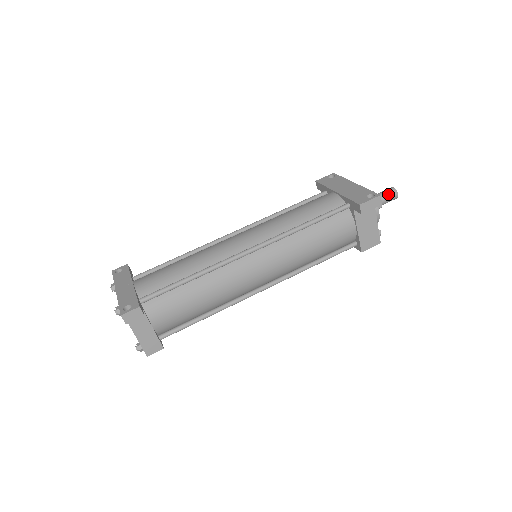
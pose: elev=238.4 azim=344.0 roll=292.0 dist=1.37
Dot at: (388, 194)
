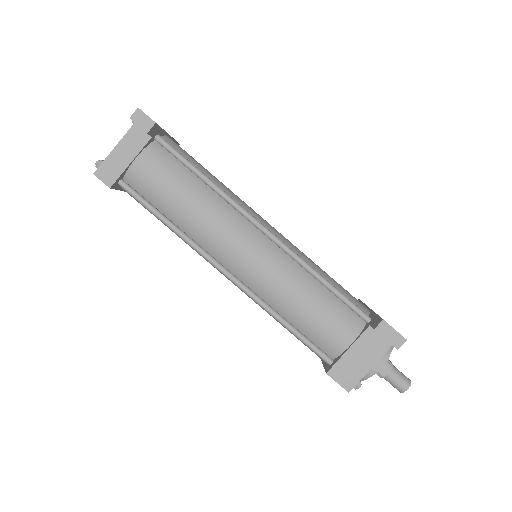
Dot at: (401, 376)
